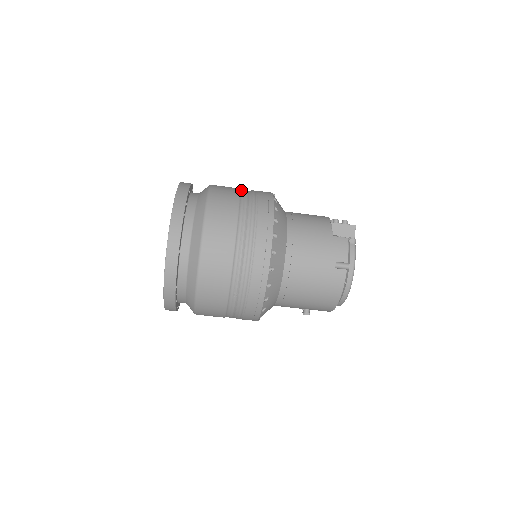
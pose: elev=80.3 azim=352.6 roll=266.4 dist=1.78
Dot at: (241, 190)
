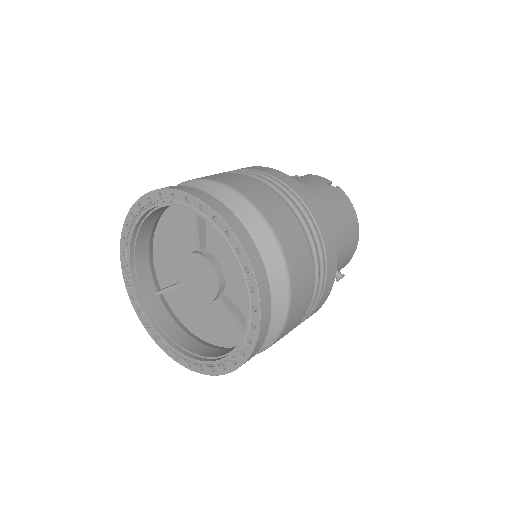
Dot at: occluded
